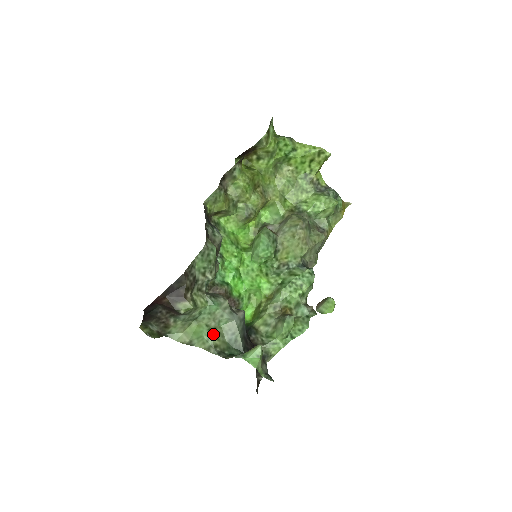
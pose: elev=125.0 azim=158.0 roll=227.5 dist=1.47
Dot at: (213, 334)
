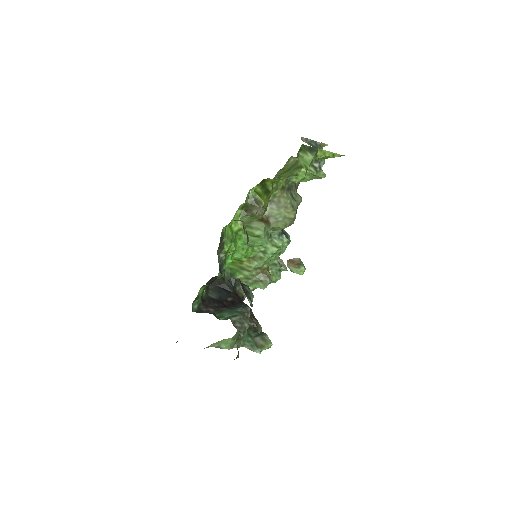
Dot at: (236, 339)
